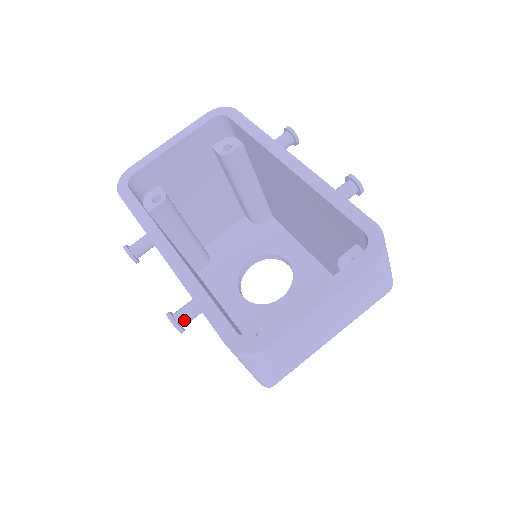
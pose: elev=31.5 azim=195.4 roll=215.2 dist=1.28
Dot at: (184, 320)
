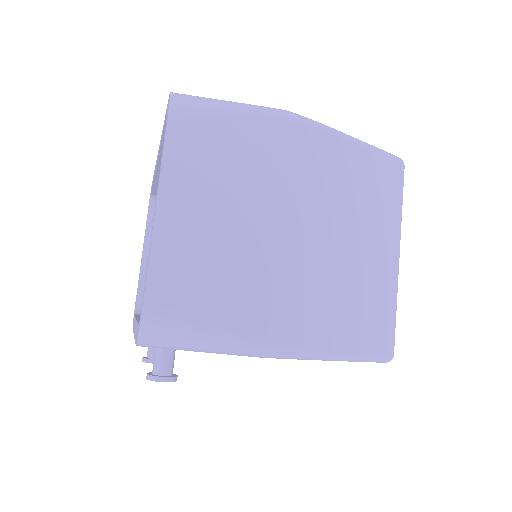
Dot at: (158, 367)
